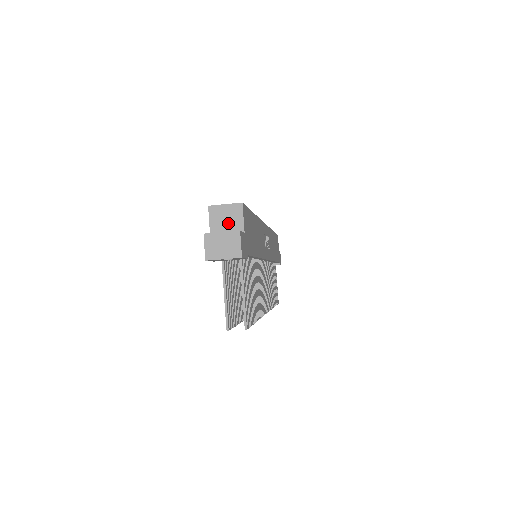
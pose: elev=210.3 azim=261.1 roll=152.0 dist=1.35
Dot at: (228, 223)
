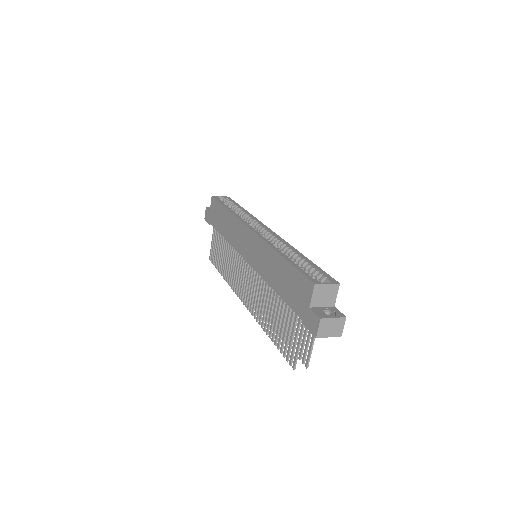
Dot at: (325, 299)
